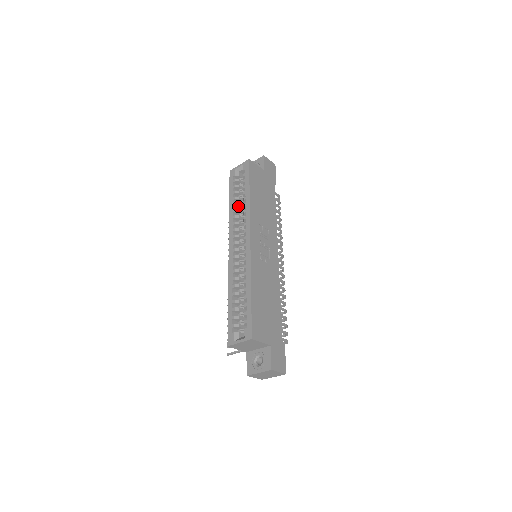
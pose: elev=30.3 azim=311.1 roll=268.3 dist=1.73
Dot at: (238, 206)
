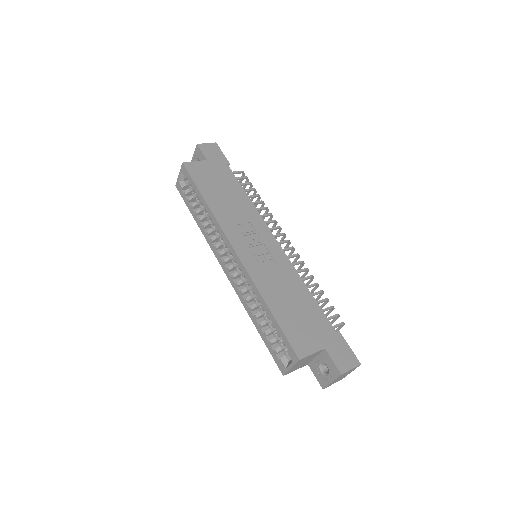
Dot at: (205, 219)
